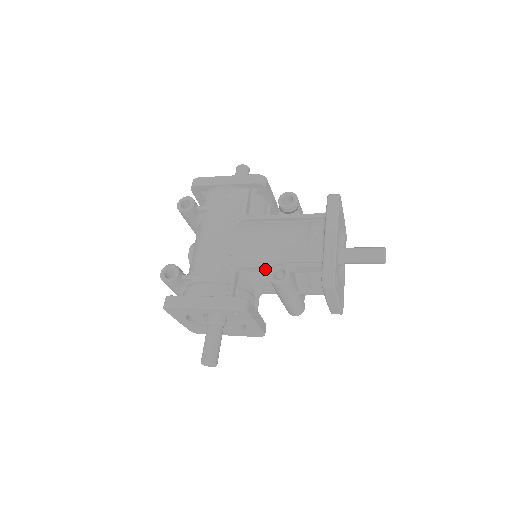
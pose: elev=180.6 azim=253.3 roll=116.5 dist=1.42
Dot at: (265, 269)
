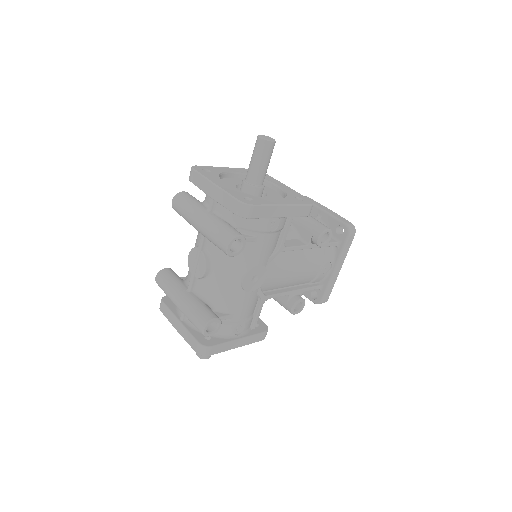
Dot at: occluded
